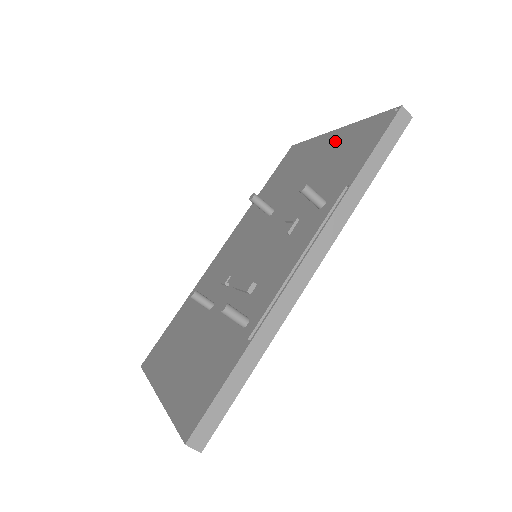
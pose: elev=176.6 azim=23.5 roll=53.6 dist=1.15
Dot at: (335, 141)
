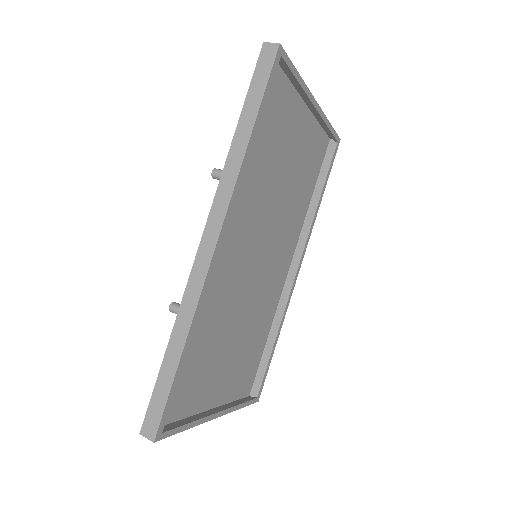
Dot at: occluded
